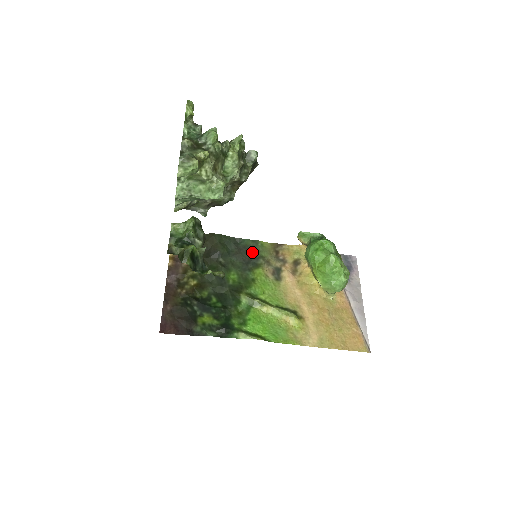
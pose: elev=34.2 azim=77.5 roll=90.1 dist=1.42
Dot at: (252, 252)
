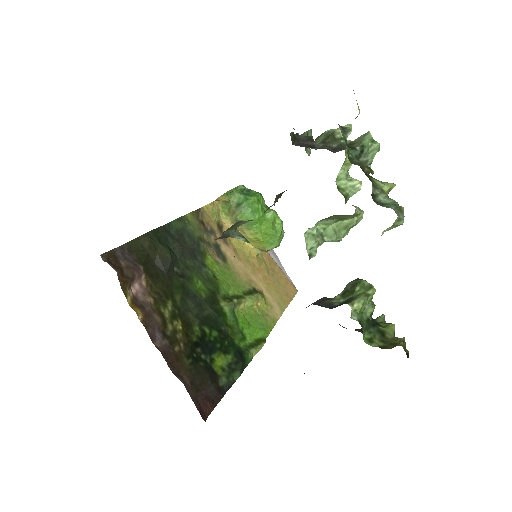
Dot at: (188, 237)
